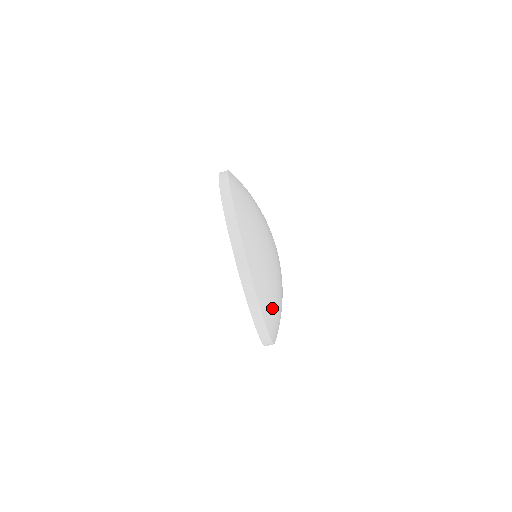
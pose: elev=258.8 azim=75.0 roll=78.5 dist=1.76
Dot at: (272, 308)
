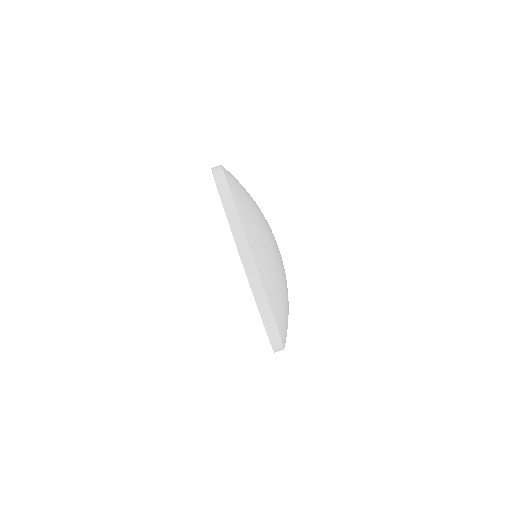
Dot at: (259, 241)
